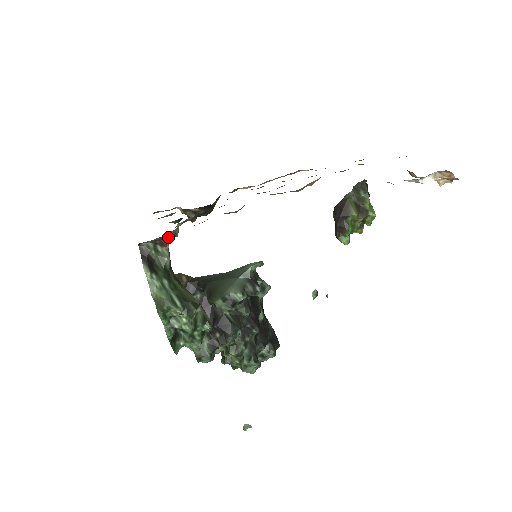
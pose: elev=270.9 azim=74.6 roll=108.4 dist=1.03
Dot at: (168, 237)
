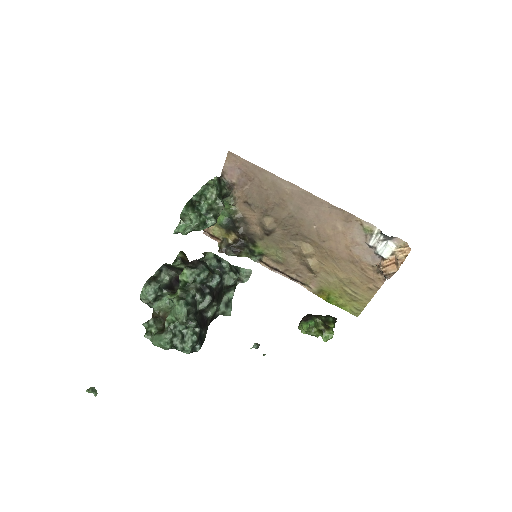
Dot at: (232, 193)
